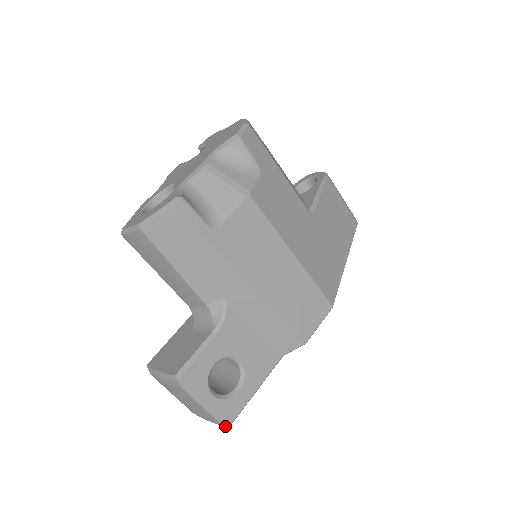
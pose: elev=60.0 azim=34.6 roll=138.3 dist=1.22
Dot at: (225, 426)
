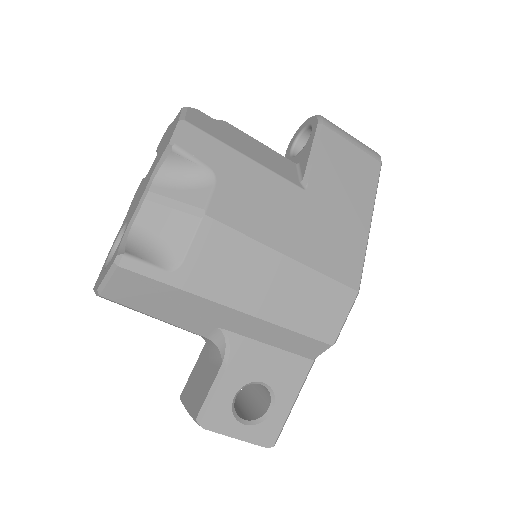
Dot at: (269, 447)
